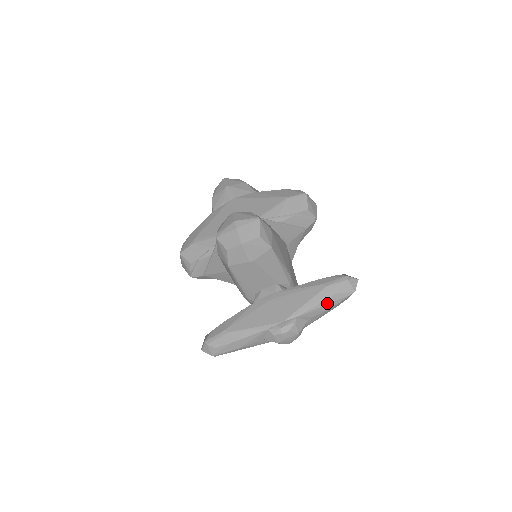
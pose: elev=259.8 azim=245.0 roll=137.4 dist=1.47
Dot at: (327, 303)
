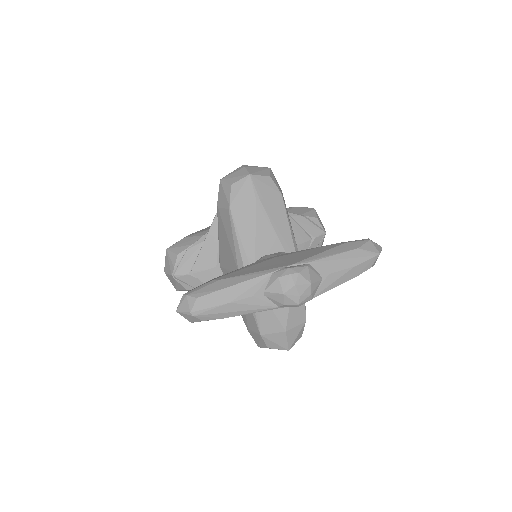
Dot at: (347, 257)
